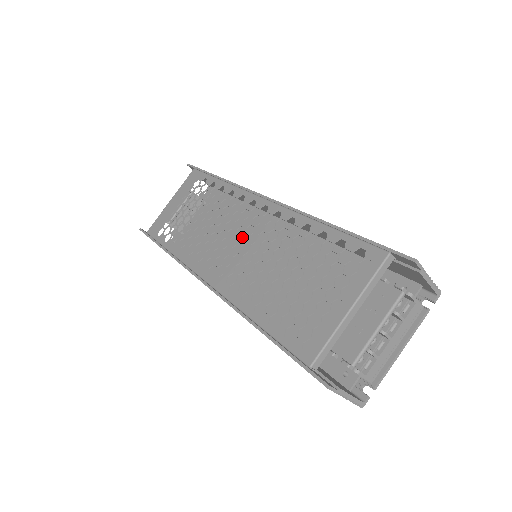
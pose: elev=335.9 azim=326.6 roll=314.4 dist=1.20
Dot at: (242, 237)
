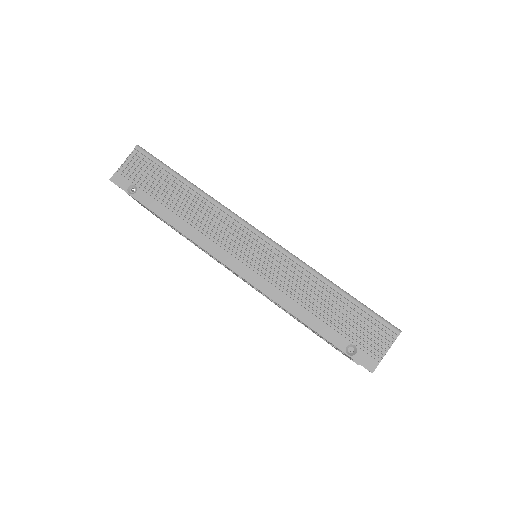
Dot at: occluded
